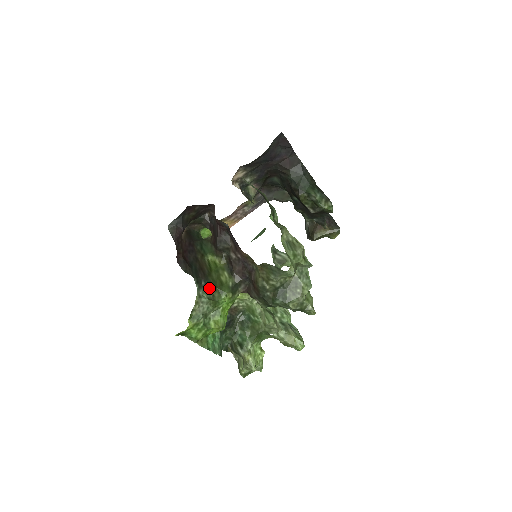
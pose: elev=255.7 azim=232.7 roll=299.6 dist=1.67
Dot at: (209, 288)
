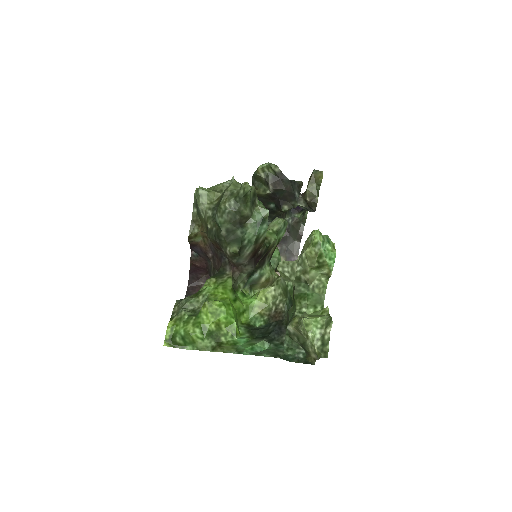
Dot at: occluded
